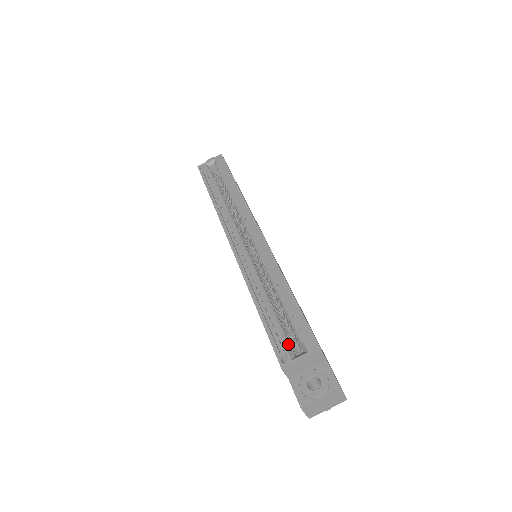
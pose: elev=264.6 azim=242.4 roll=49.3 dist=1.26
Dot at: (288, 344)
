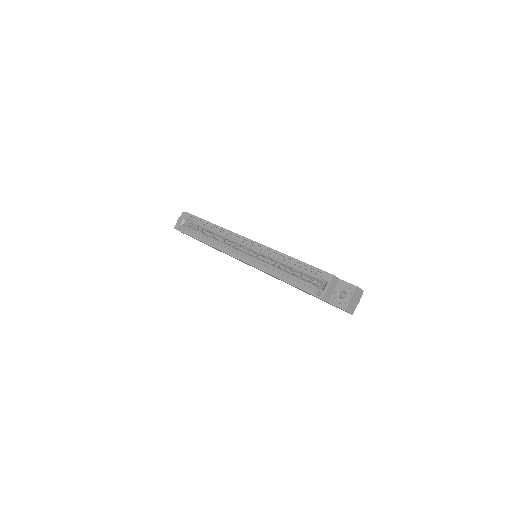
Dot at: (315, 286)
